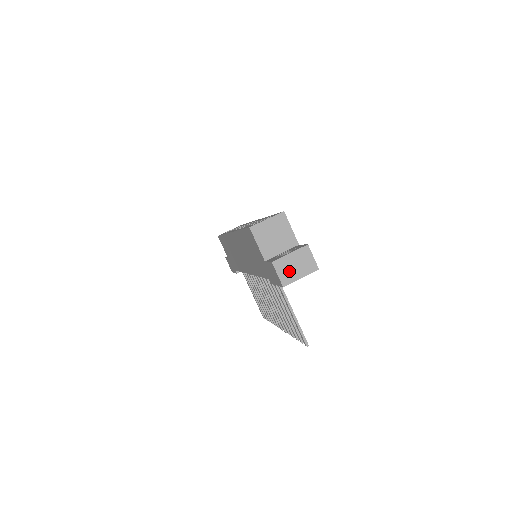
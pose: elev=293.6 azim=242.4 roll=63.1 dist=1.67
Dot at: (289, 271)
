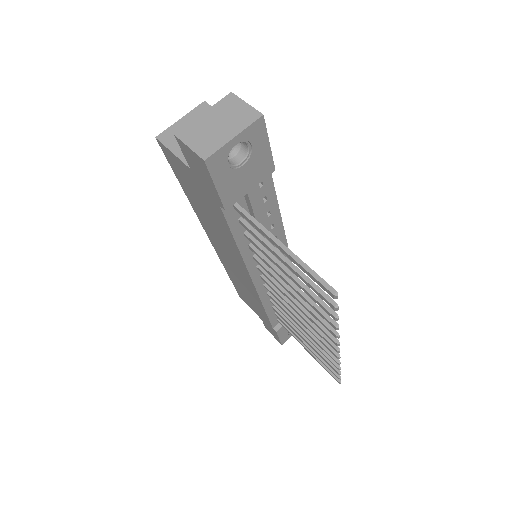
Dot at: (208, 136)
